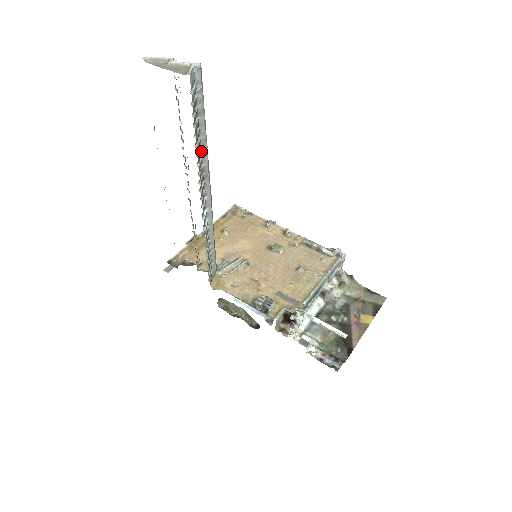
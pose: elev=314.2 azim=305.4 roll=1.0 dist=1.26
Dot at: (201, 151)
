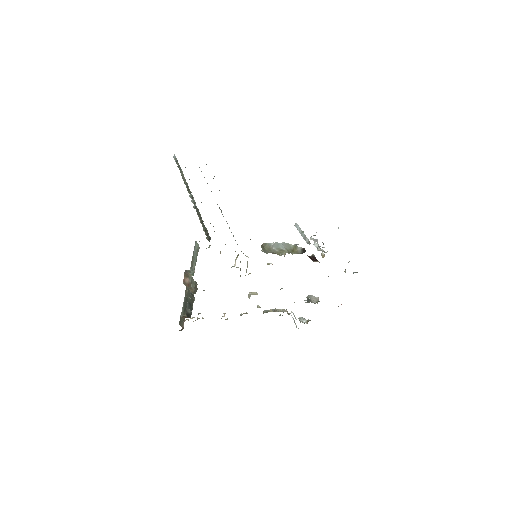
Dot at: occluded
